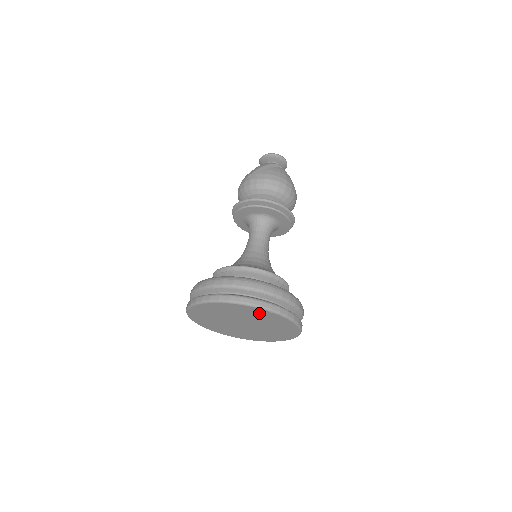
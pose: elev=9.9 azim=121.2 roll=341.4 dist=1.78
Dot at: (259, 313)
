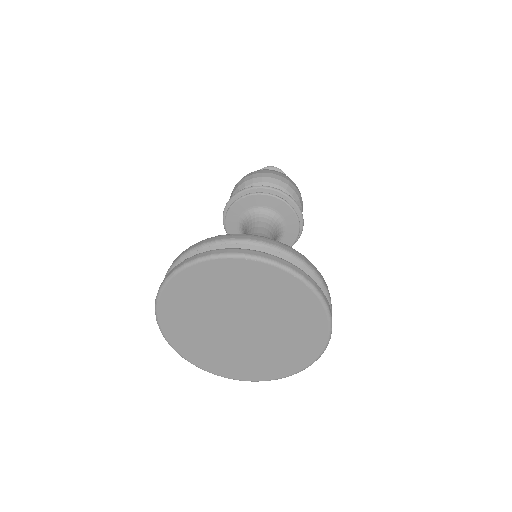
Dot at: (248, 275)
